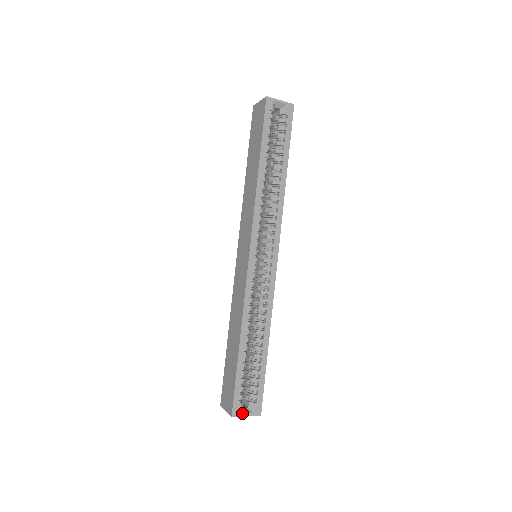
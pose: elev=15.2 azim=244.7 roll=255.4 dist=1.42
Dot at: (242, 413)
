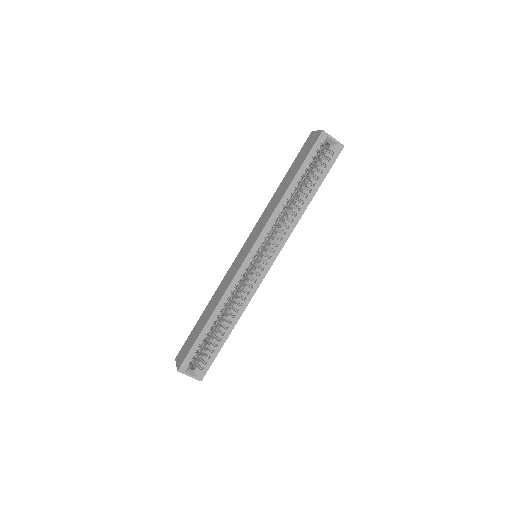
Dot at: (187, 372)
